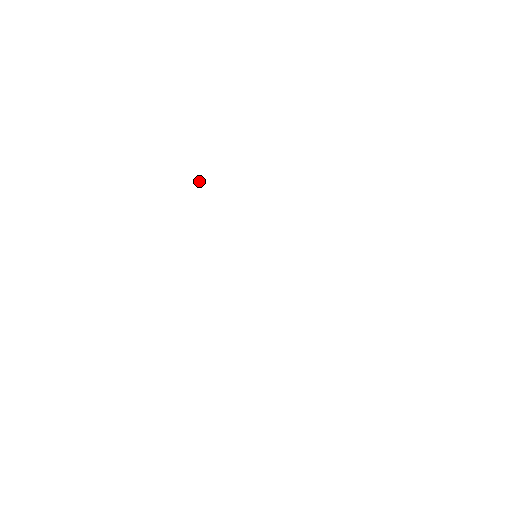
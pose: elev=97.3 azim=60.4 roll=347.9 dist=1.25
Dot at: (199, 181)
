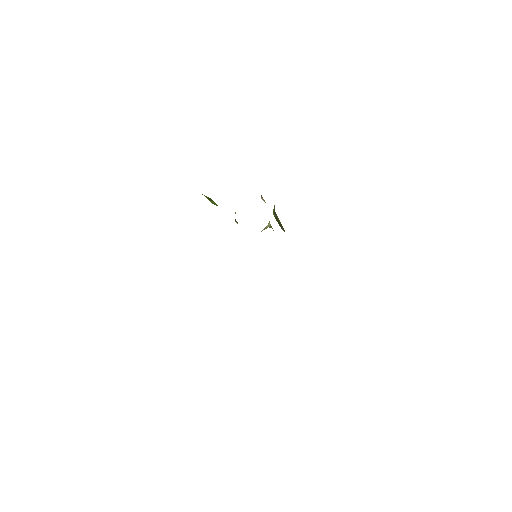
Dot at: occluded
